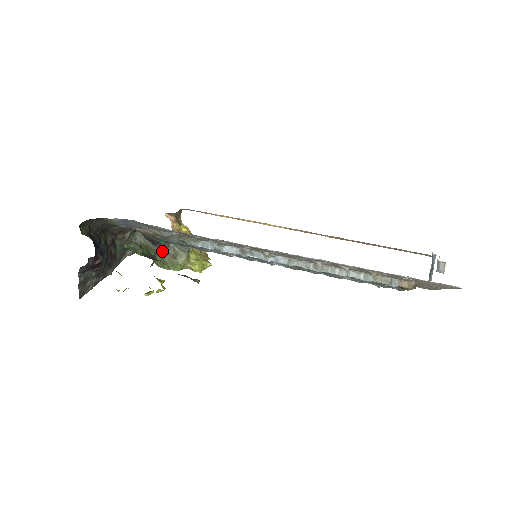
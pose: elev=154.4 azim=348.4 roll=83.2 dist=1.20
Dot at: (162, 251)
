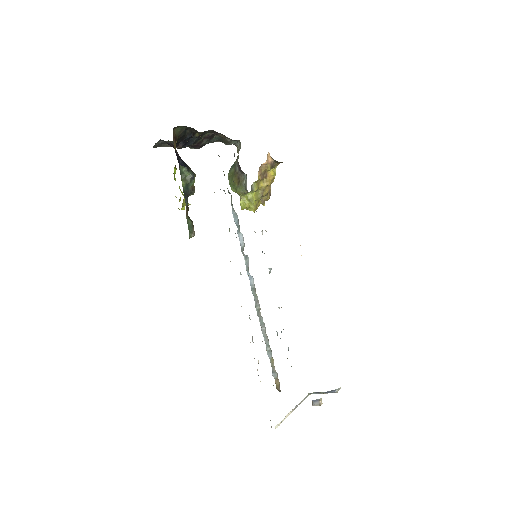
Dot at: (238, 171)
